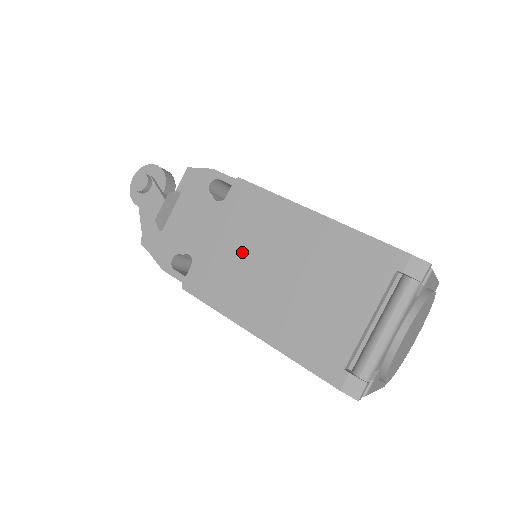
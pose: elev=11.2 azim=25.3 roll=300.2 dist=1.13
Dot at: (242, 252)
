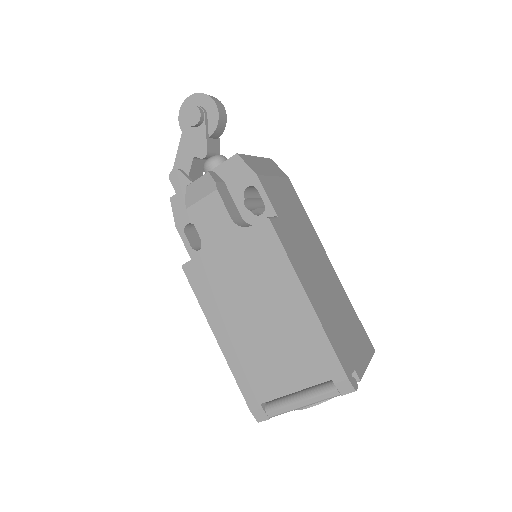
Dot at: (239, 279)
